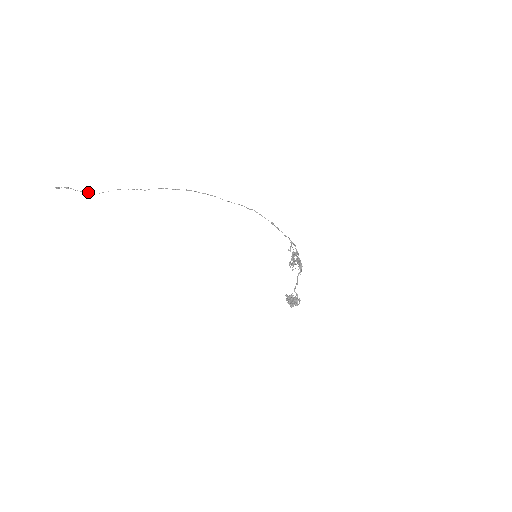
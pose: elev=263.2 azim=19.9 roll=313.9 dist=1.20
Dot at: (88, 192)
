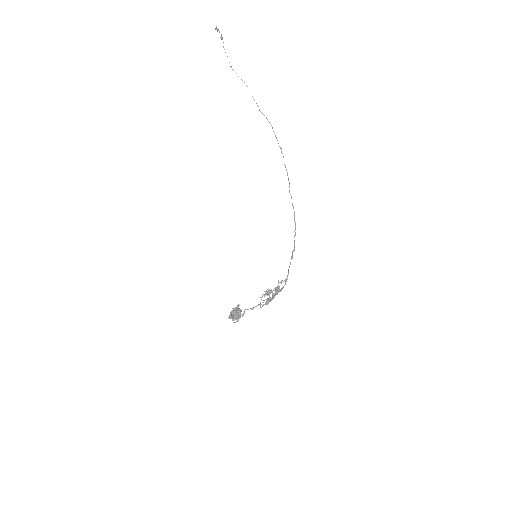
Dot at: occluded
